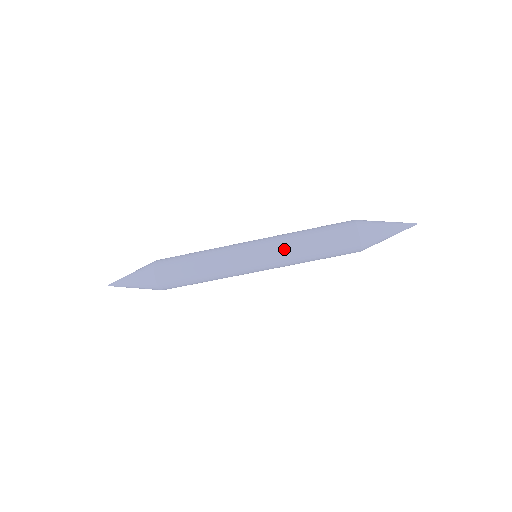
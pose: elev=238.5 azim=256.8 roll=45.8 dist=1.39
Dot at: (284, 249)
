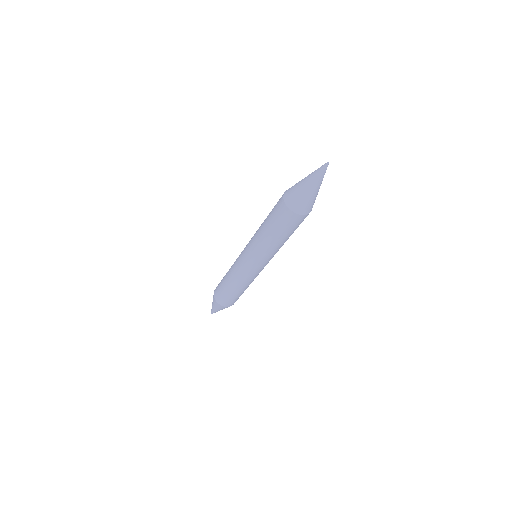
Dot at: (257, 247)
